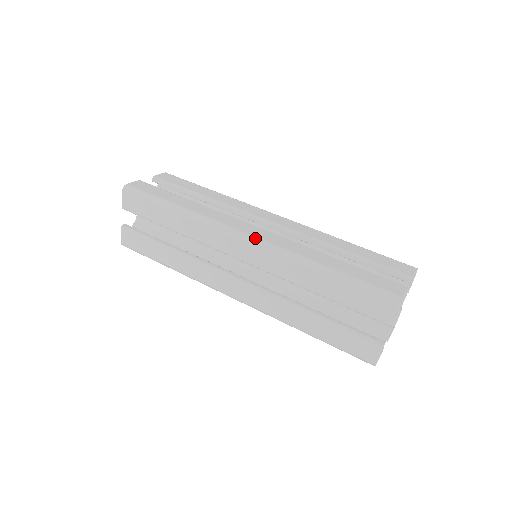
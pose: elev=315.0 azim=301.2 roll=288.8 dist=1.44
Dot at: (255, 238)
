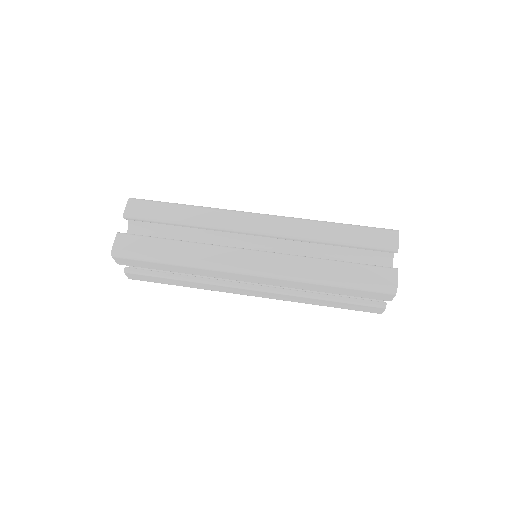
Dot at: occluded
